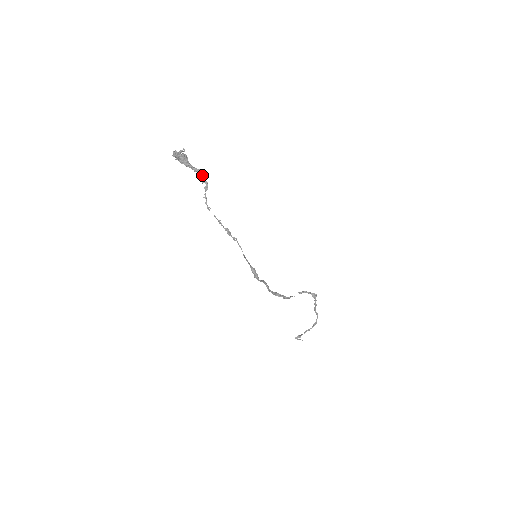
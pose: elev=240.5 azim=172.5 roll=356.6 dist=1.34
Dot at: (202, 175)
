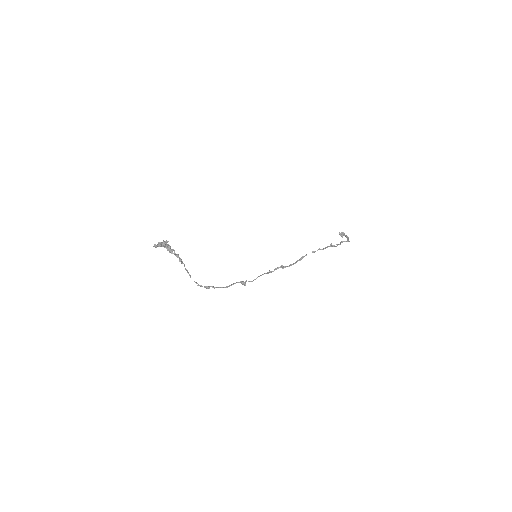
Dot at: (180, 258)
